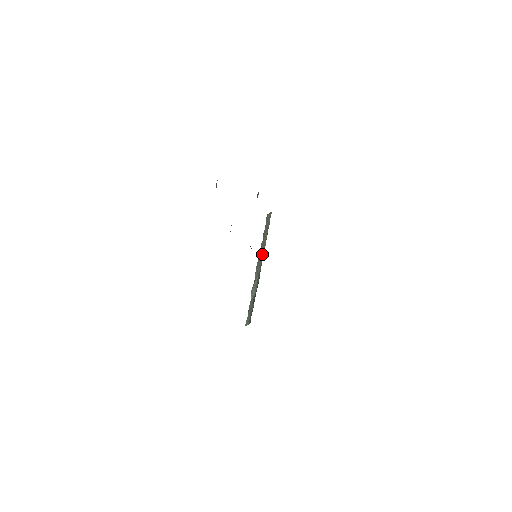
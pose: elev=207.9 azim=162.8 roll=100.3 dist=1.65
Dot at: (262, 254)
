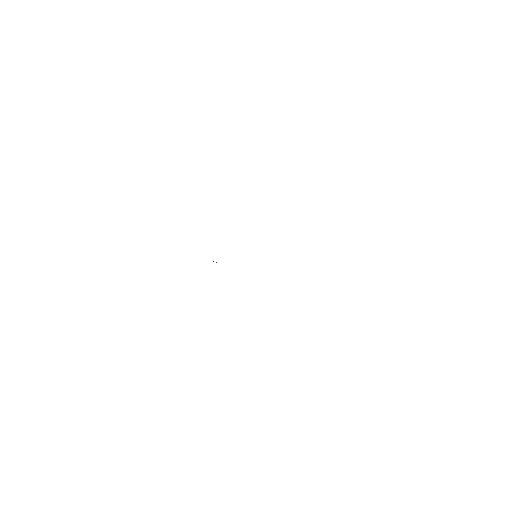
Dot at: occluded
